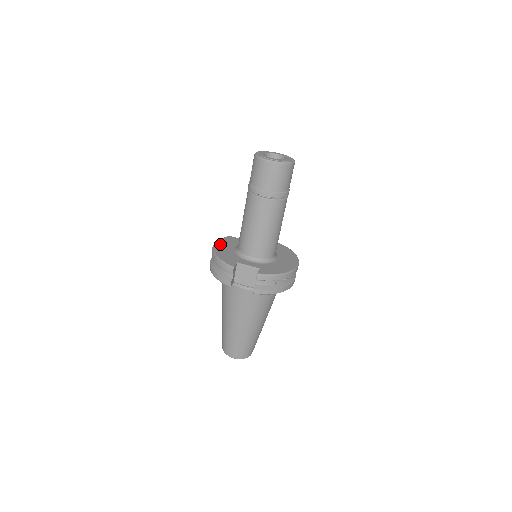
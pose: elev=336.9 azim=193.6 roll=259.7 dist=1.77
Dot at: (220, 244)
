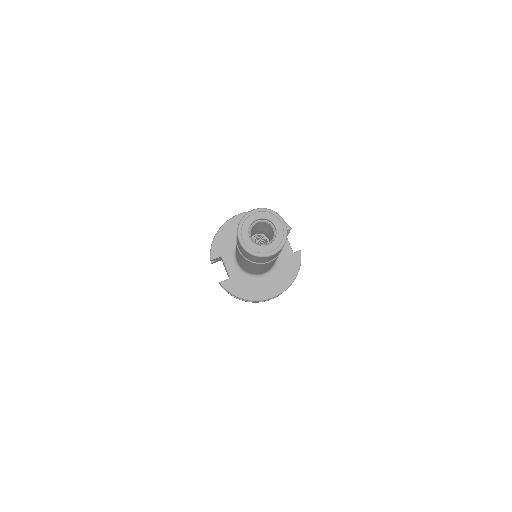
Dot at: (239, 220)
